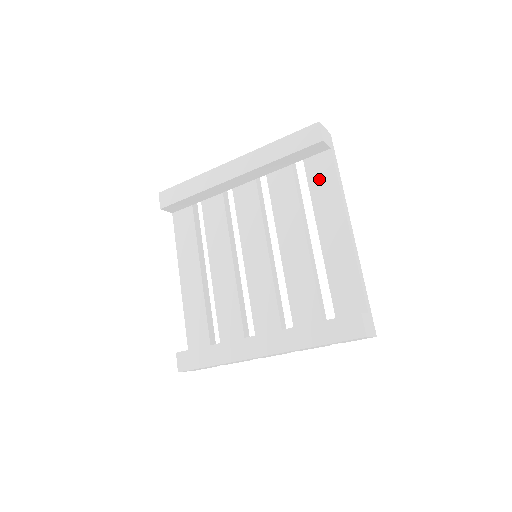
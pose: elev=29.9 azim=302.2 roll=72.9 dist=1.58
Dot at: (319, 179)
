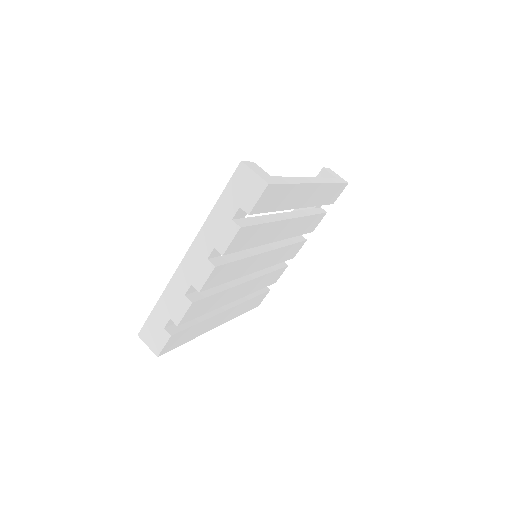
Dot at: occluded
